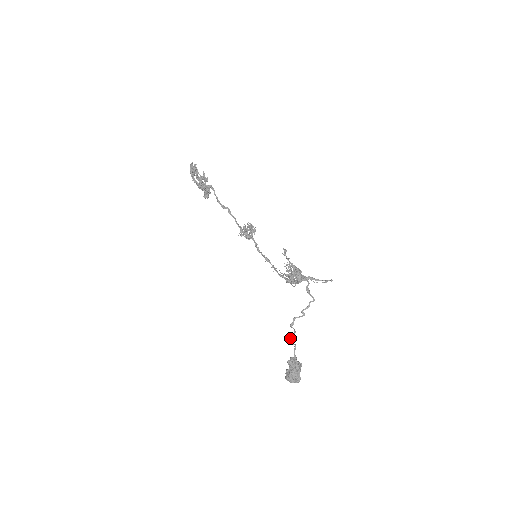
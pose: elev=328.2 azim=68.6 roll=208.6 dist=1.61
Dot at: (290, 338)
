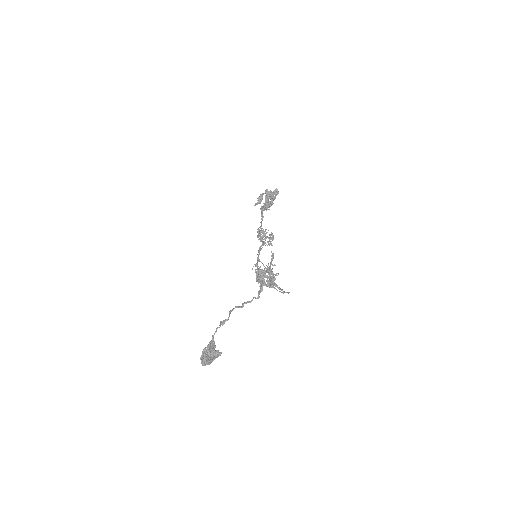
Dot at: (224, 323)
